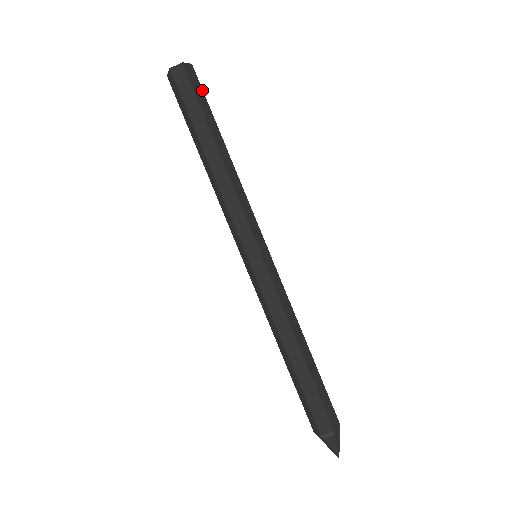
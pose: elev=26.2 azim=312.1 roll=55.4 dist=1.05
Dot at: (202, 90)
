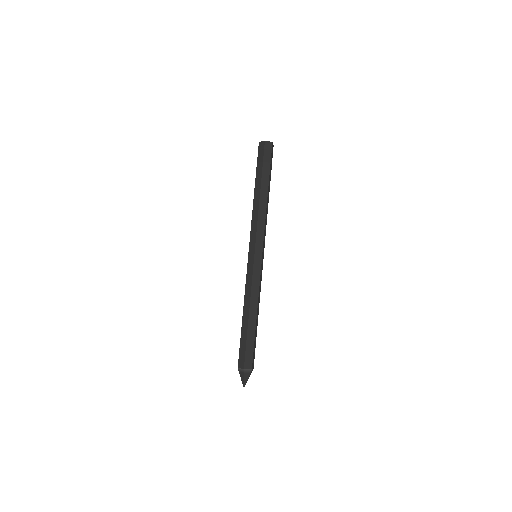
Dot at: occluded
